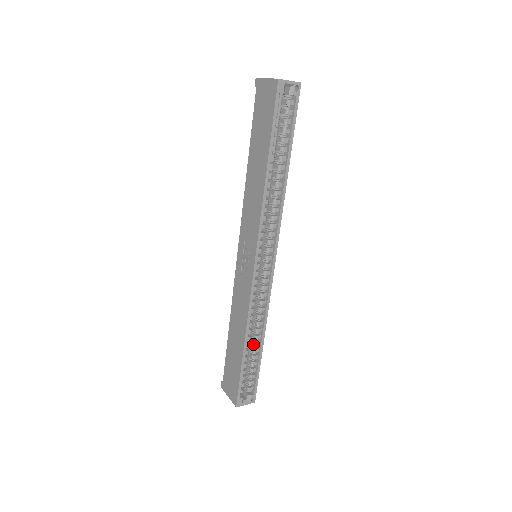
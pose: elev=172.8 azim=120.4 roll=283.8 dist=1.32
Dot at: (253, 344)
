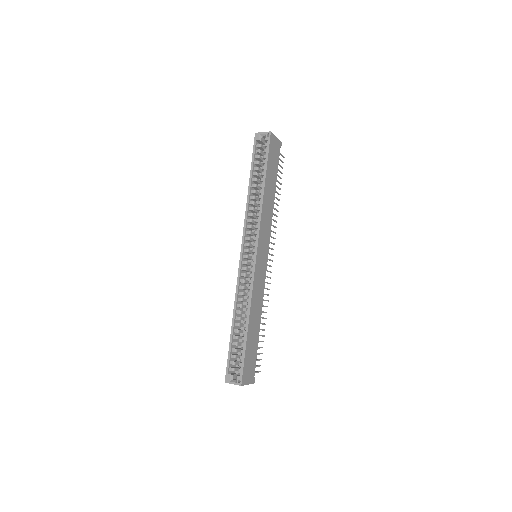
Dot at: (243, 326)
